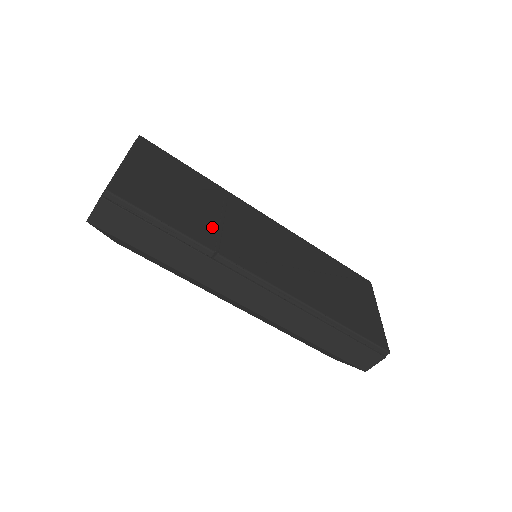
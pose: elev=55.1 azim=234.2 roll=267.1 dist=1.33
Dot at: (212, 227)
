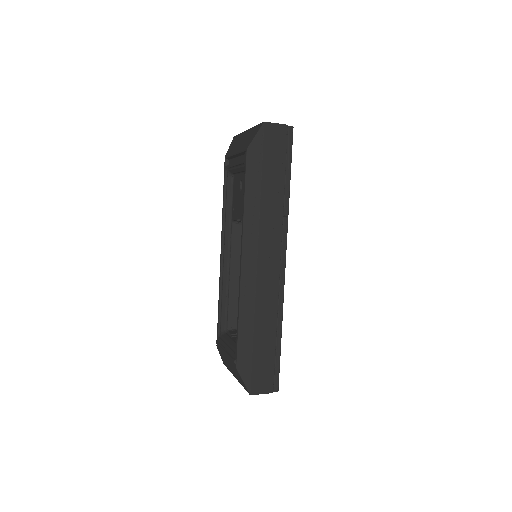
Dot at: occluded
